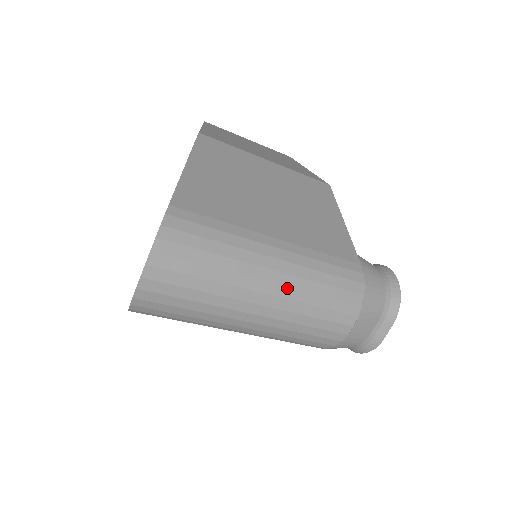
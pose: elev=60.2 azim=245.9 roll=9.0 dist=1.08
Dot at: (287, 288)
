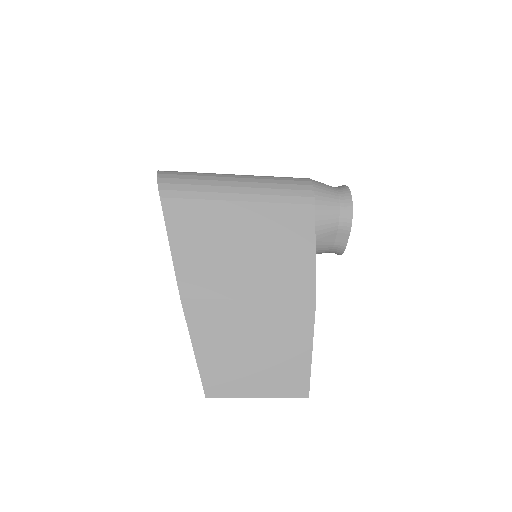
Dot at: occluded
